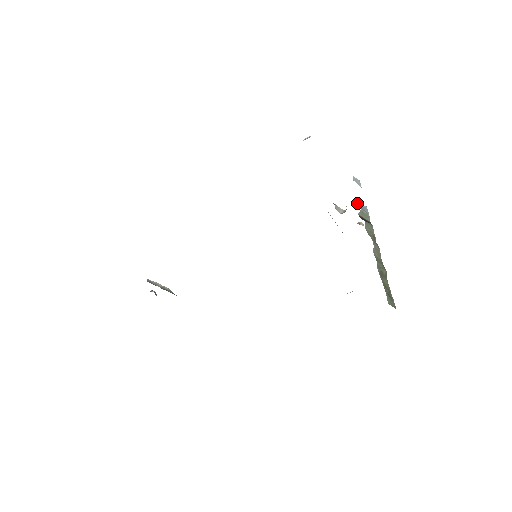
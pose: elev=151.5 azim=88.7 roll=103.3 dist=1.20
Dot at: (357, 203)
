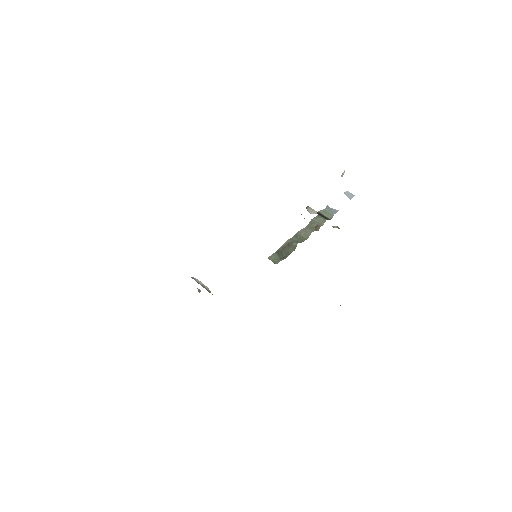
Dot at: (327, 205)
